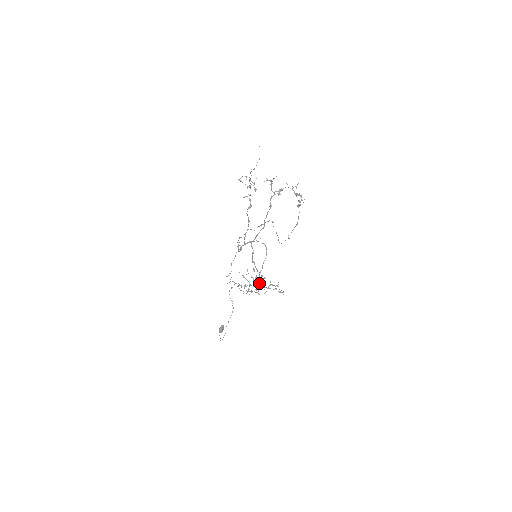
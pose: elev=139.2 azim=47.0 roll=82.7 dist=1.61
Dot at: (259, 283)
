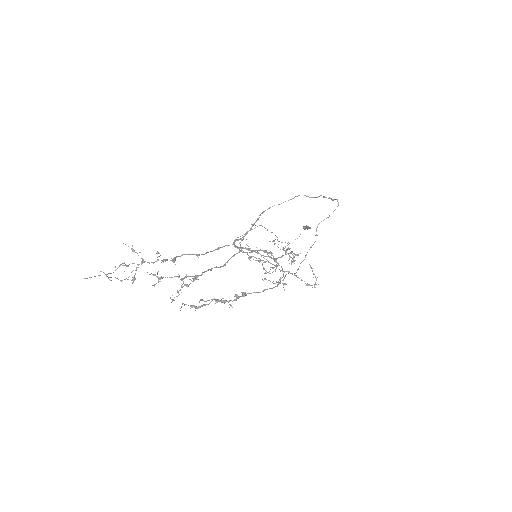
Dot at: (296, 255)
